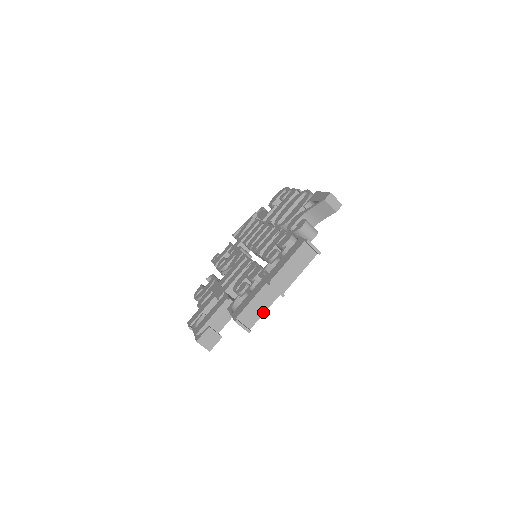
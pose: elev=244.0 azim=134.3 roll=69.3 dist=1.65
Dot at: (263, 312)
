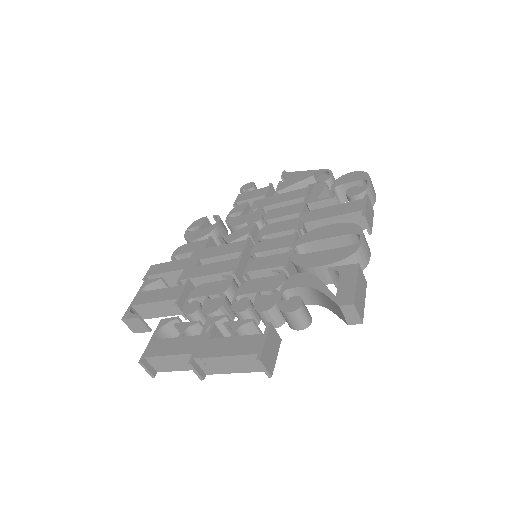
Dot at: (178, 369)
